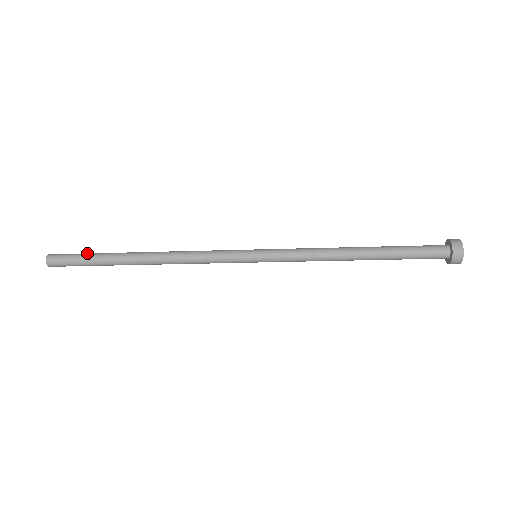
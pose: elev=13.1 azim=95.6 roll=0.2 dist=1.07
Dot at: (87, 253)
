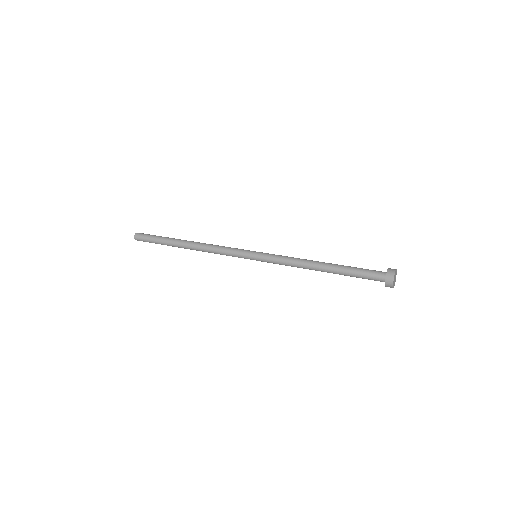
Dot at: (155, 240)
